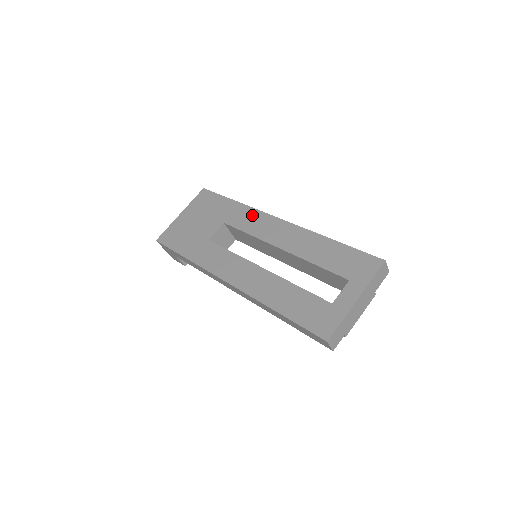
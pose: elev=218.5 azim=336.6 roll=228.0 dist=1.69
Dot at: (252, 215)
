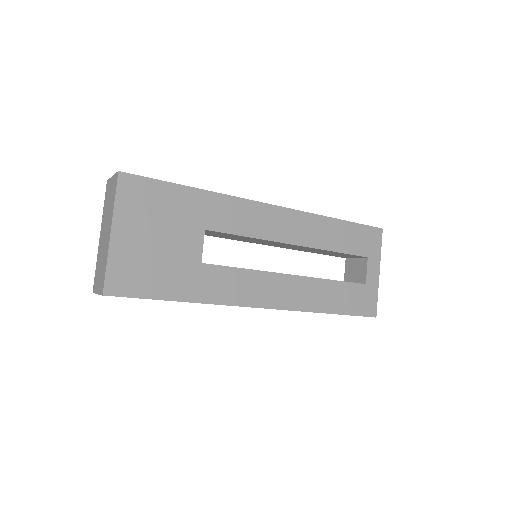
Dot at: (239, 208)
